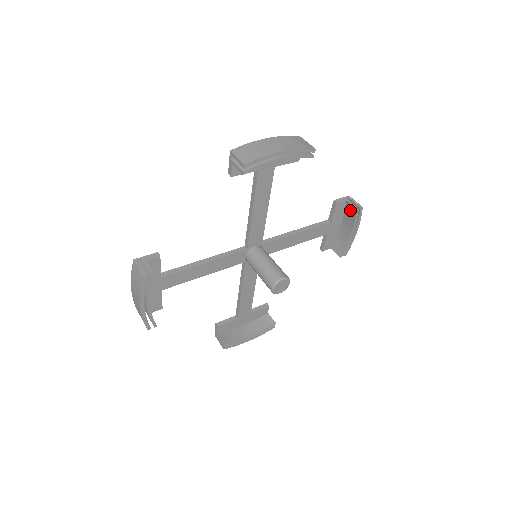
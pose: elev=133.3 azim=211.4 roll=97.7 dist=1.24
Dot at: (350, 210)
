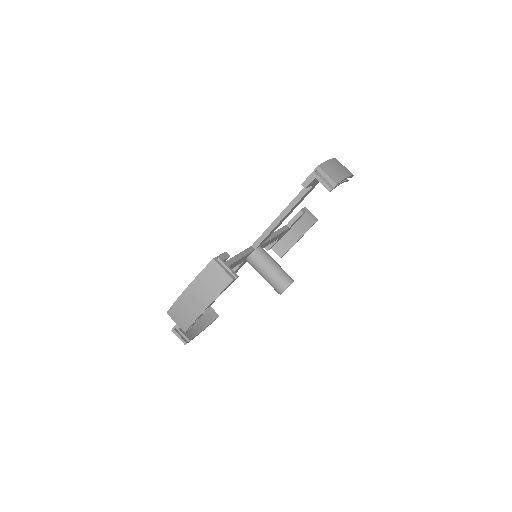
Dot at: (307, 220)
